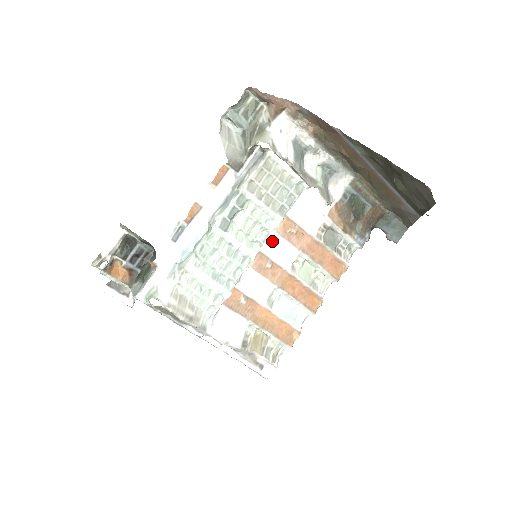
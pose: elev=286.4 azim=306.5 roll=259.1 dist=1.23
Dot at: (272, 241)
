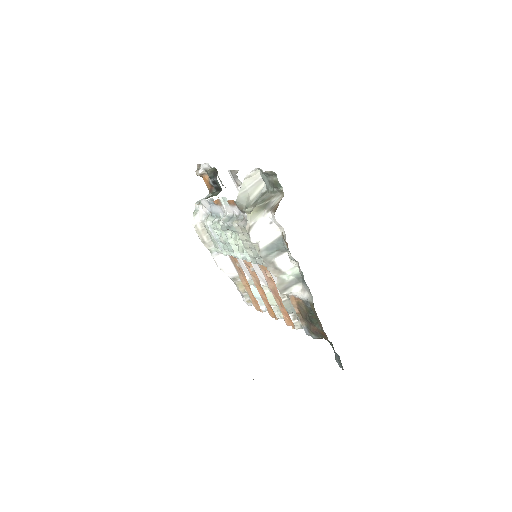
Dot at: occluded
